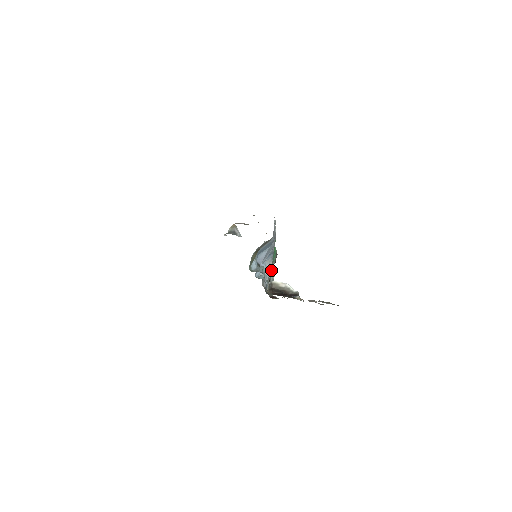
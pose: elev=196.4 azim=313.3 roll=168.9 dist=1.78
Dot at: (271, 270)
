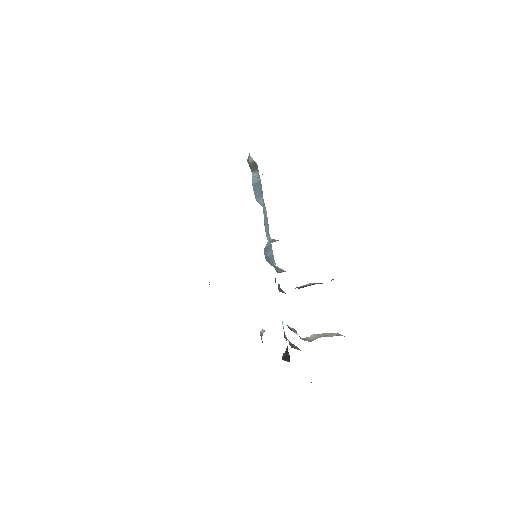
Dot at: occluded
